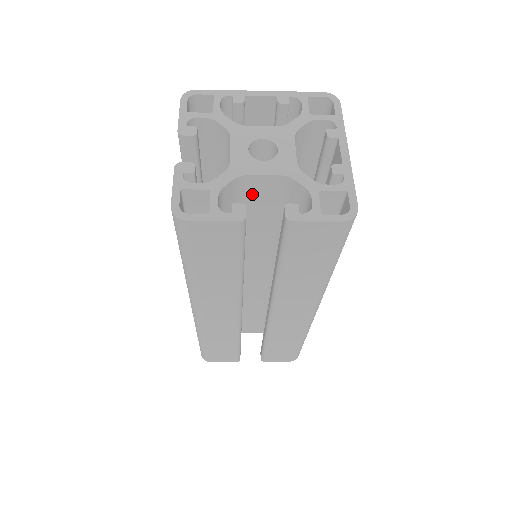
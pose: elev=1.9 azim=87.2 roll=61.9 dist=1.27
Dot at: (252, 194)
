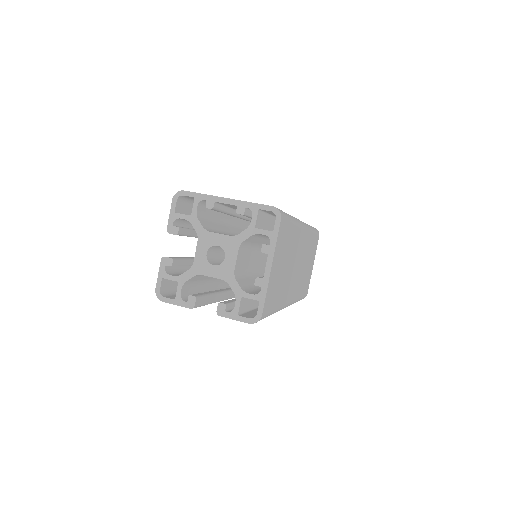
Dot at: occluded
